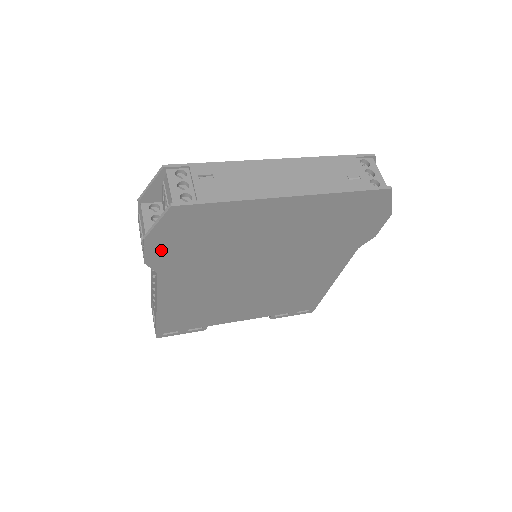
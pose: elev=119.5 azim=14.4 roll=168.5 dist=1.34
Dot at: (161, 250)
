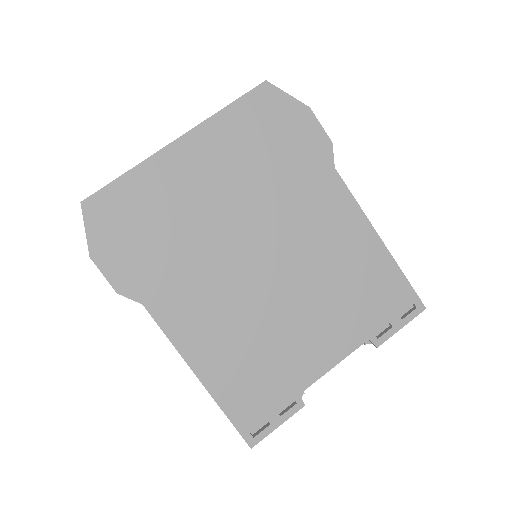
Dot at: (118, 266)
